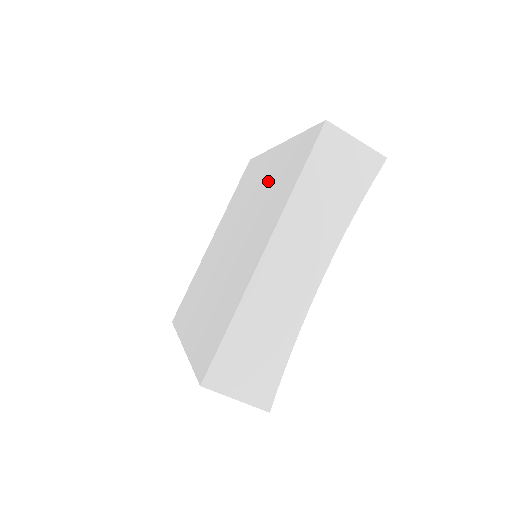
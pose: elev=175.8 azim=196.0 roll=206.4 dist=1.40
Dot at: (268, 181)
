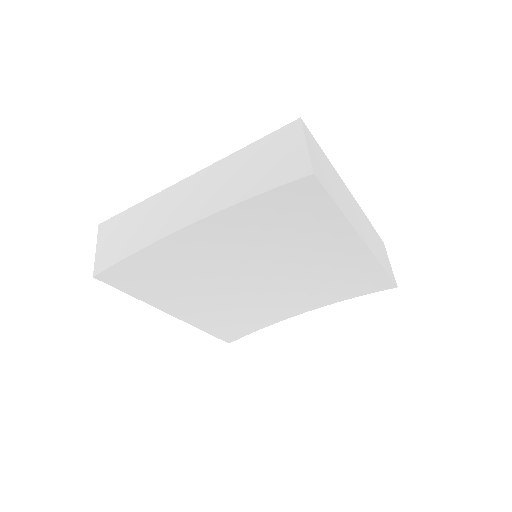
Dot at: occluded
